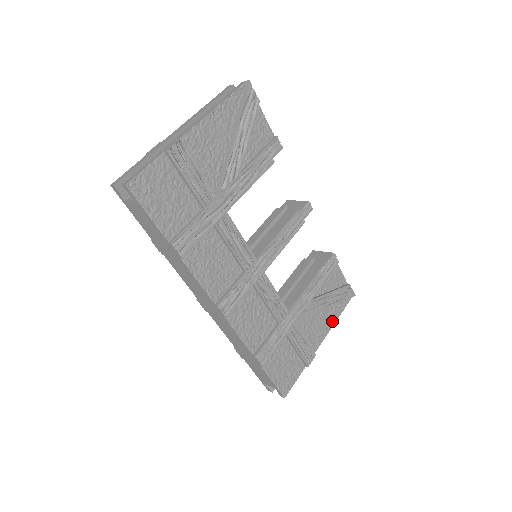
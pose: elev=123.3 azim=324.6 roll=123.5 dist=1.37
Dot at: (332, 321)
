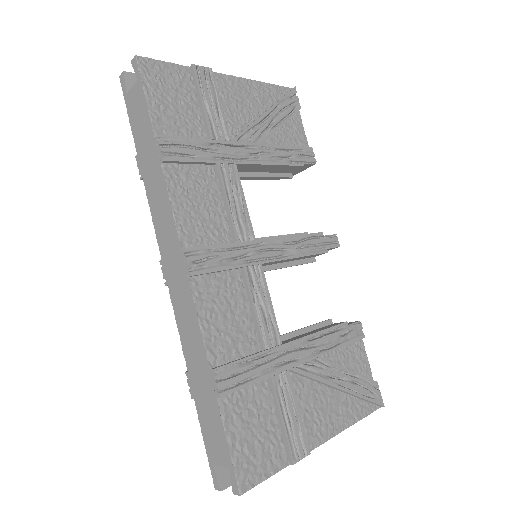
Dot at: (344, 421)
